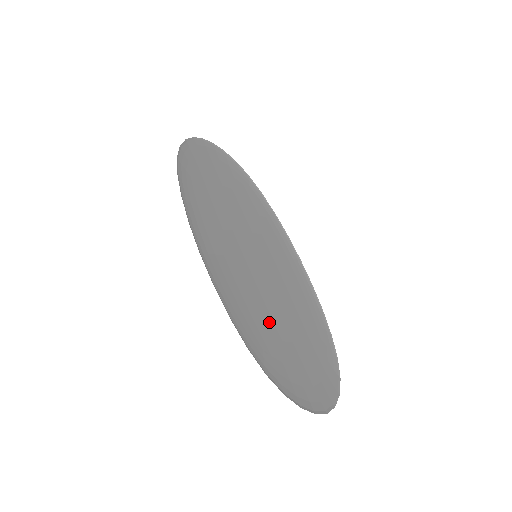
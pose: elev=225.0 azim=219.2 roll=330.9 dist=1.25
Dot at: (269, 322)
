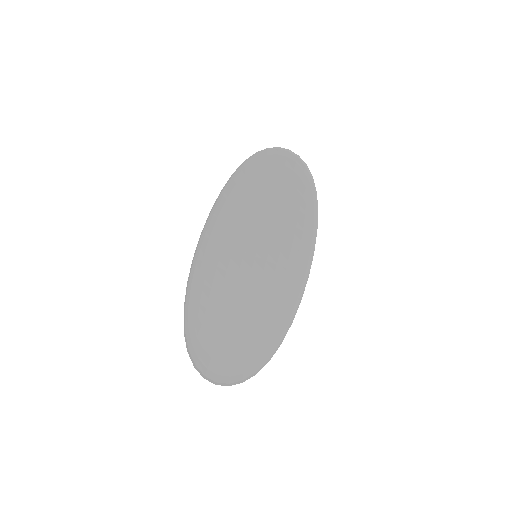
Dot at: (223, 304)
